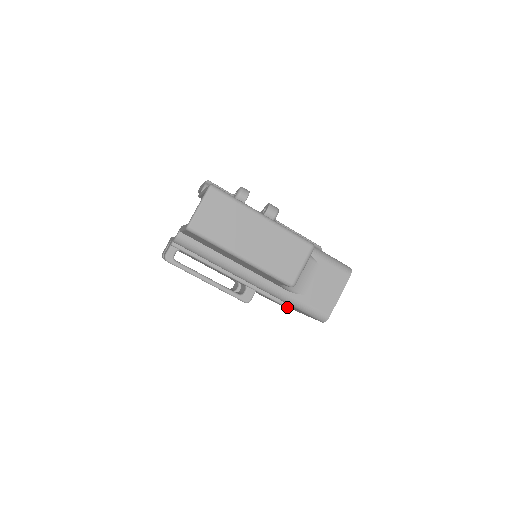
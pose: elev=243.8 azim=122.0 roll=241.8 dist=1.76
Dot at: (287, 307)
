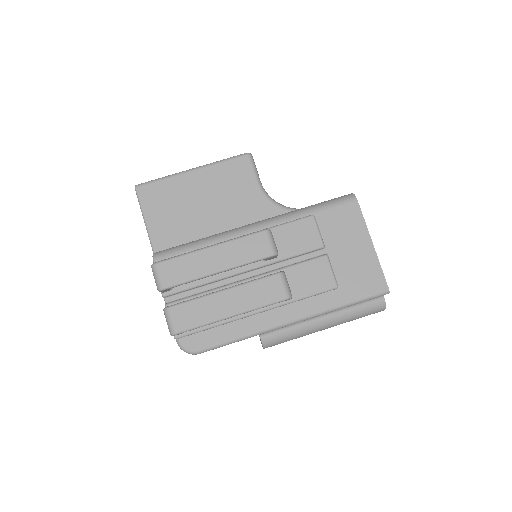
Dot at: (311, 216)
